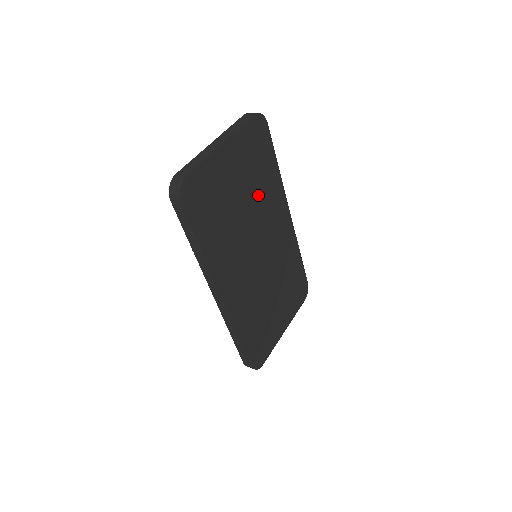
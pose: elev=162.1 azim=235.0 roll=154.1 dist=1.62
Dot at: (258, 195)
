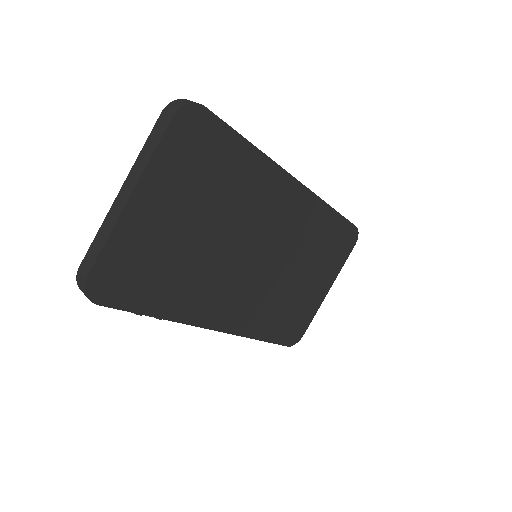
Dot at: (227, 205)
